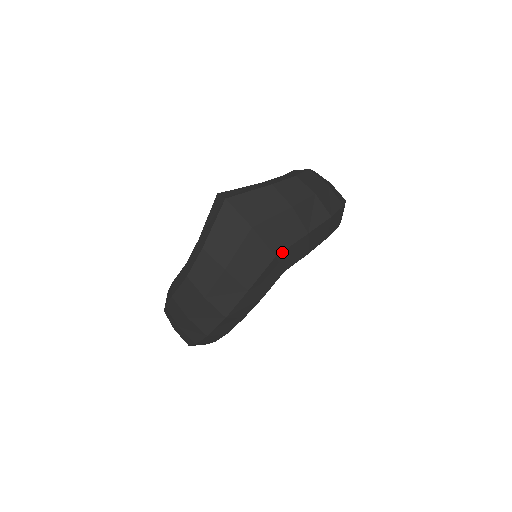
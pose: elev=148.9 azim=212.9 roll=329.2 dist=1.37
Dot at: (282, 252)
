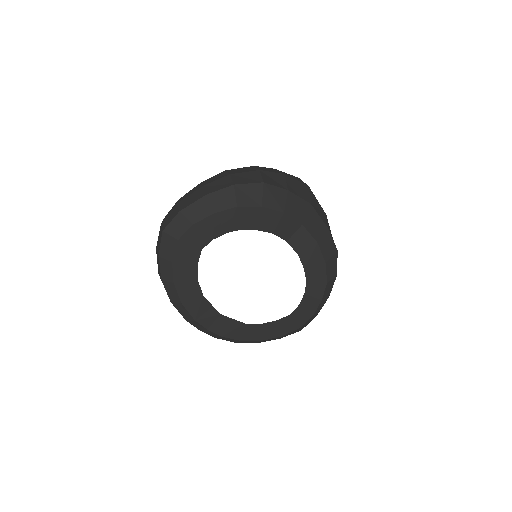
Dot at: (314, 209)
